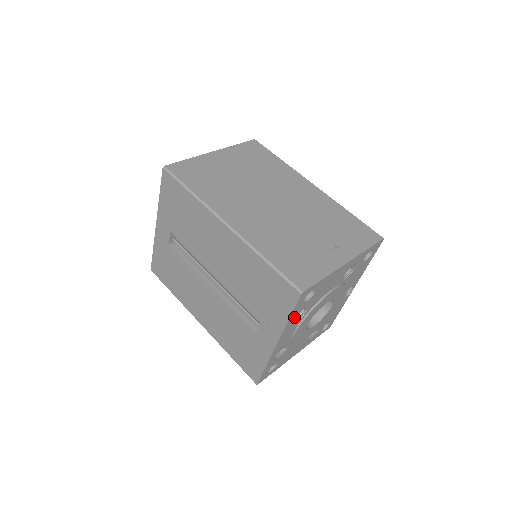
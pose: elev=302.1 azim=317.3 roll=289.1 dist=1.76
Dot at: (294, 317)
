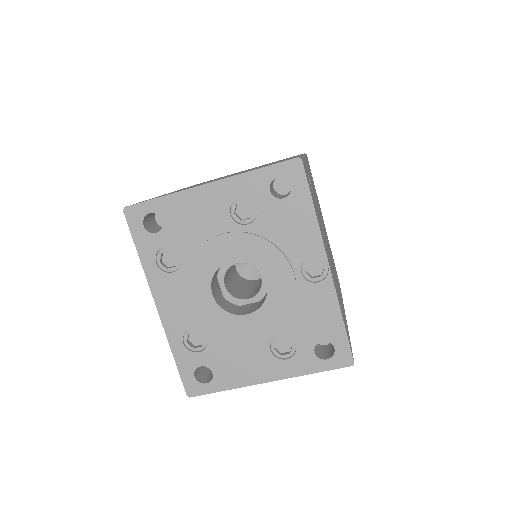
Dot at: (152, 258)
